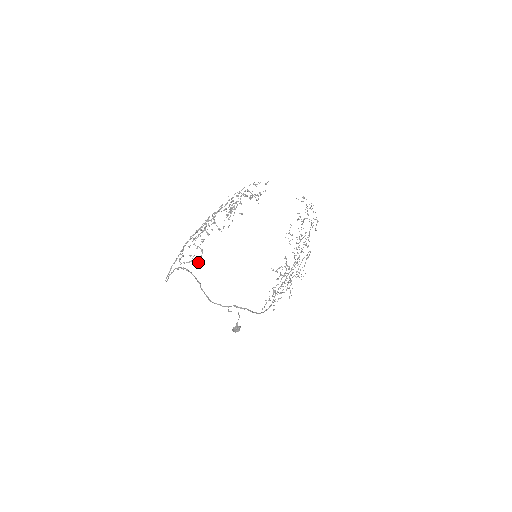
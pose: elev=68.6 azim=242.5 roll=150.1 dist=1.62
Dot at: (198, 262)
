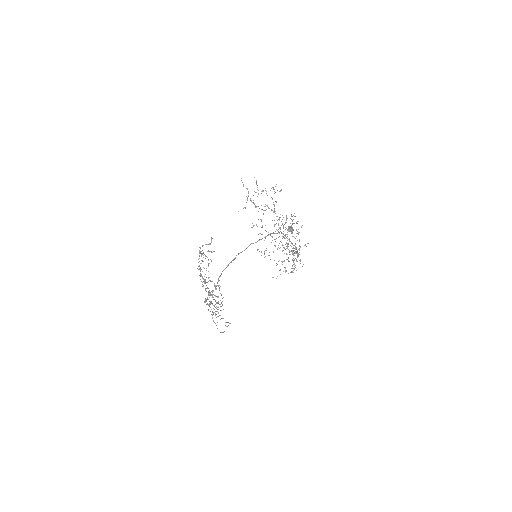
Dot at: occluded
